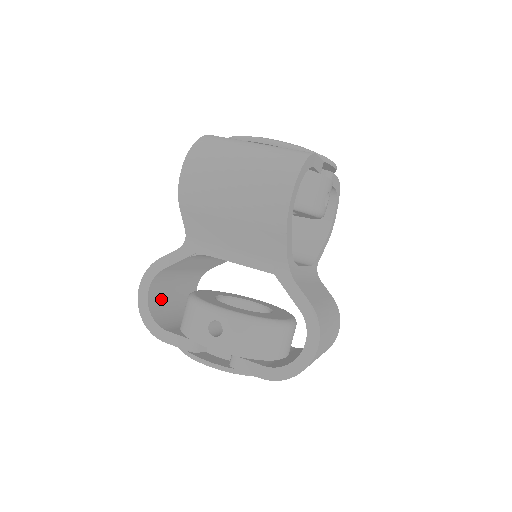
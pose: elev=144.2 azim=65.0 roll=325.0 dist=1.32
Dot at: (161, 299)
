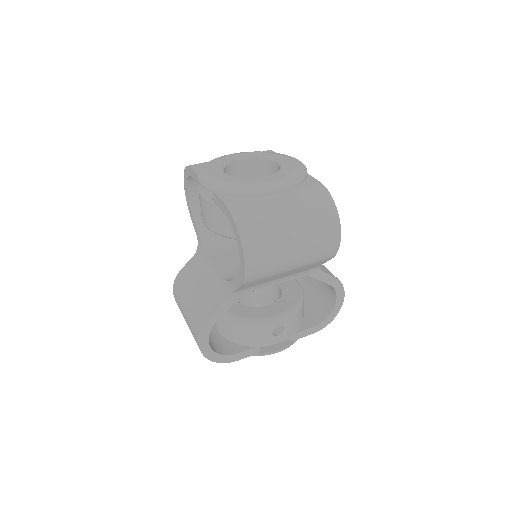
Dot at: occluded
